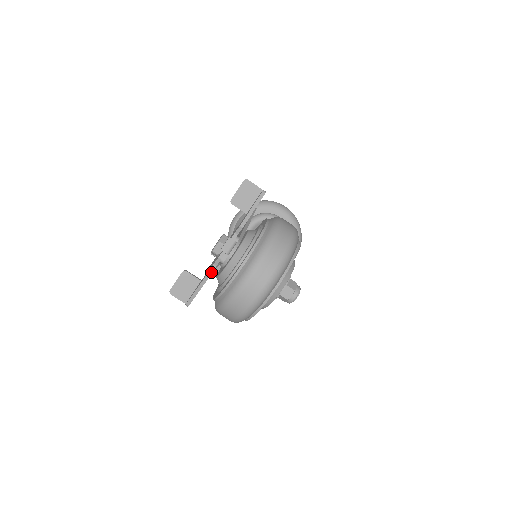
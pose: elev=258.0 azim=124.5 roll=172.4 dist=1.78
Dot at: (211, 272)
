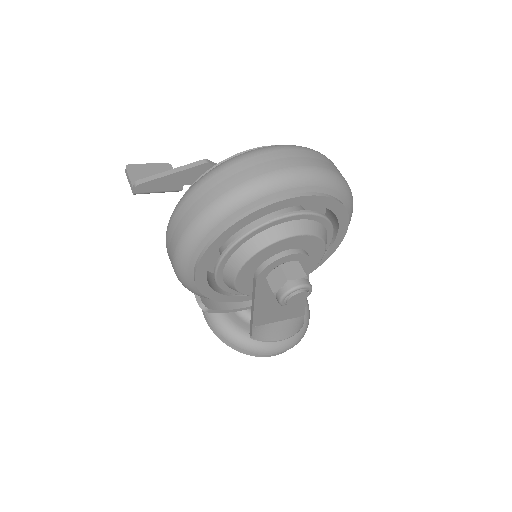
Dot at: (213, 164)
